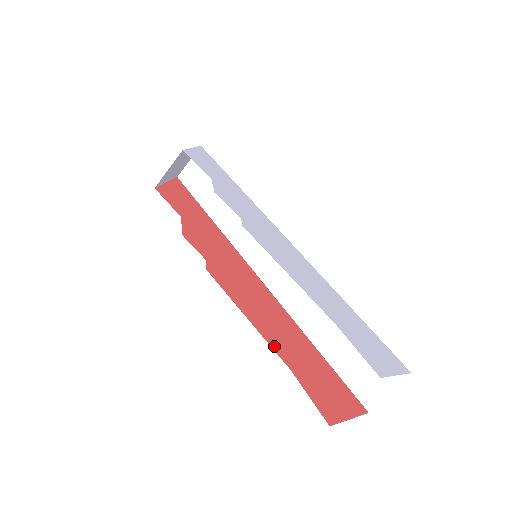
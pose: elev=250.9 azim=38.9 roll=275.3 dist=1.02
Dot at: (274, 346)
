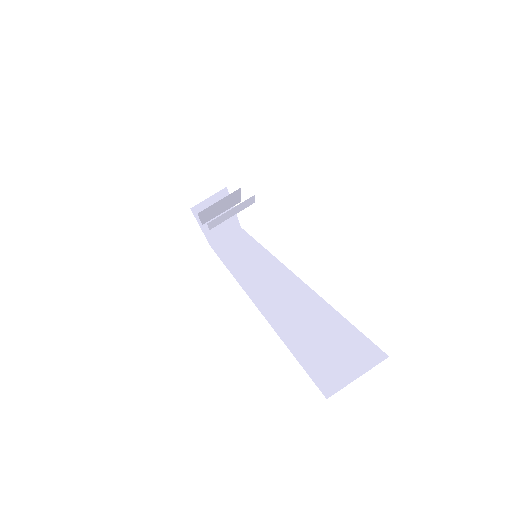
Dot at: occluded
